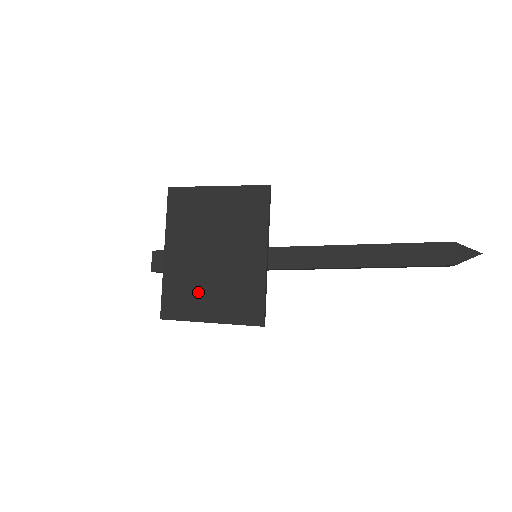
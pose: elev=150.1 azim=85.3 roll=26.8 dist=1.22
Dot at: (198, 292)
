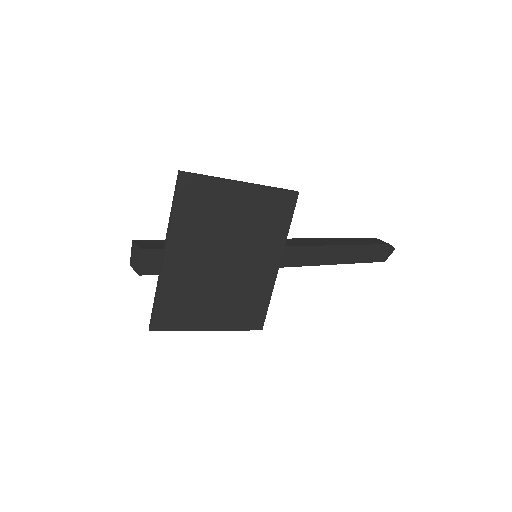
Dot at: (201, 301)
